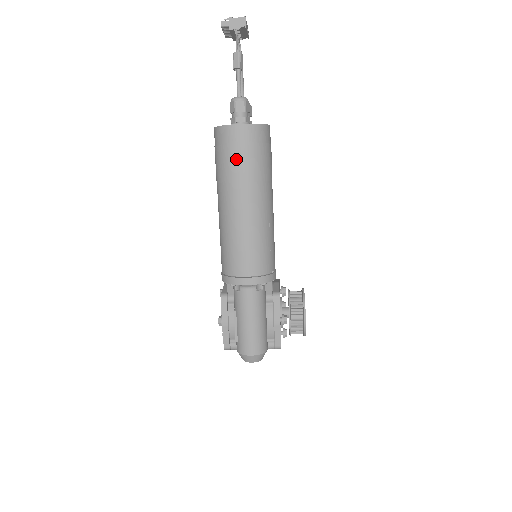
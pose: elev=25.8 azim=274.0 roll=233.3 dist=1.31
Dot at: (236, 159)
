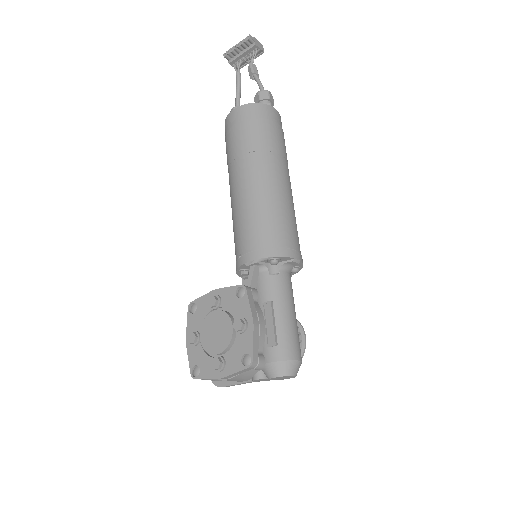
Dot at: (277, 134)
